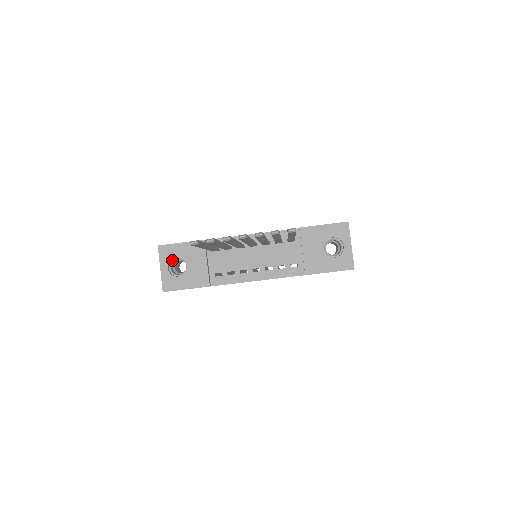
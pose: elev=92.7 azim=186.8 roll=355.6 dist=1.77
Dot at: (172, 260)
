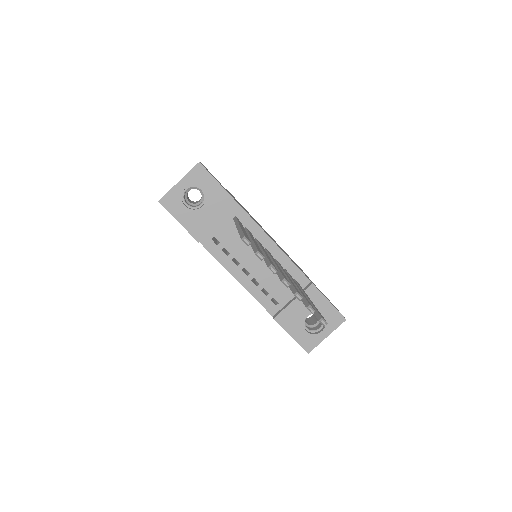
Dot at: (196, 186)
